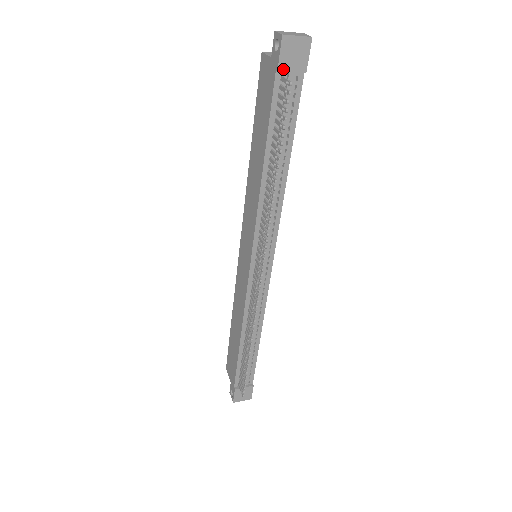
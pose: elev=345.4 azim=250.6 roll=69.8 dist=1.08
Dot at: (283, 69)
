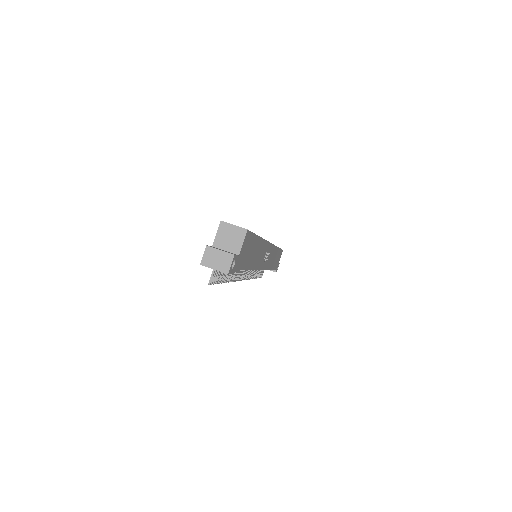
Dot at: occluded
